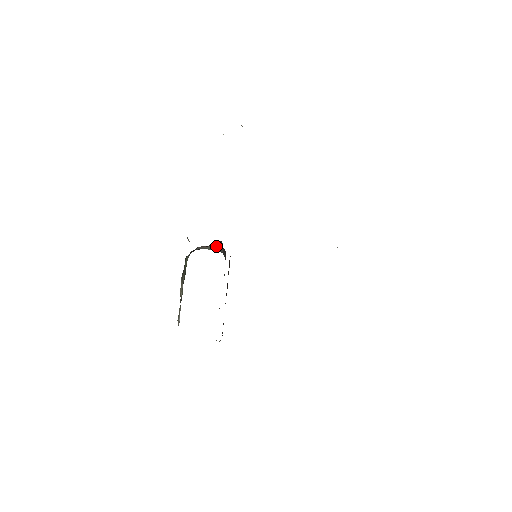
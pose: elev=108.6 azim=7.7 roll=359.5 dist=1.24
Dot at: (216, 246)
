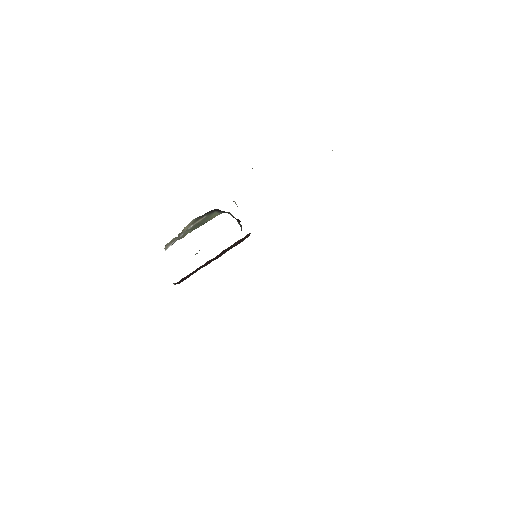
Dot at: occluded
